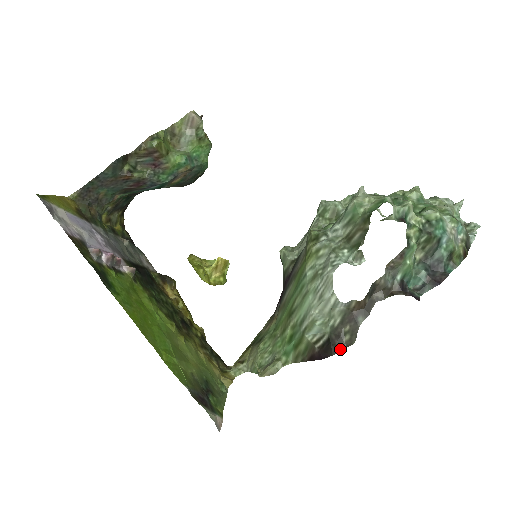
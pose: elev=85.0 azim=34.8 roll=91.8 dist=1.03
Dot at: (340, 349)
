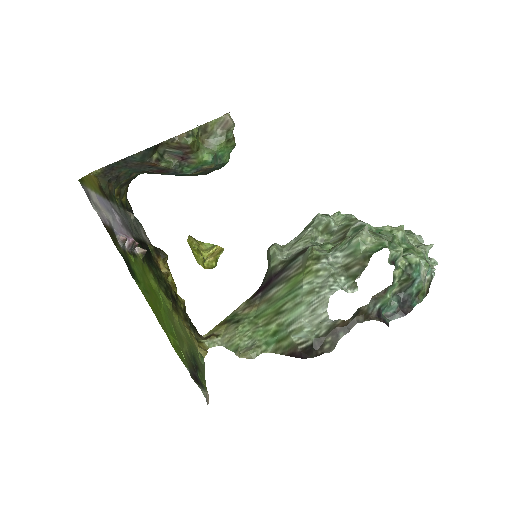
Dot at: (320, 354)
